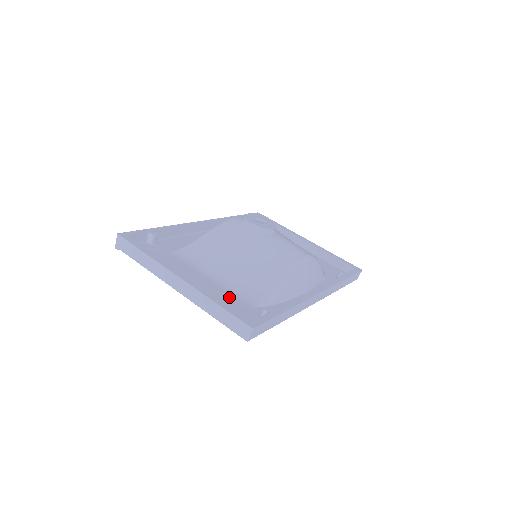
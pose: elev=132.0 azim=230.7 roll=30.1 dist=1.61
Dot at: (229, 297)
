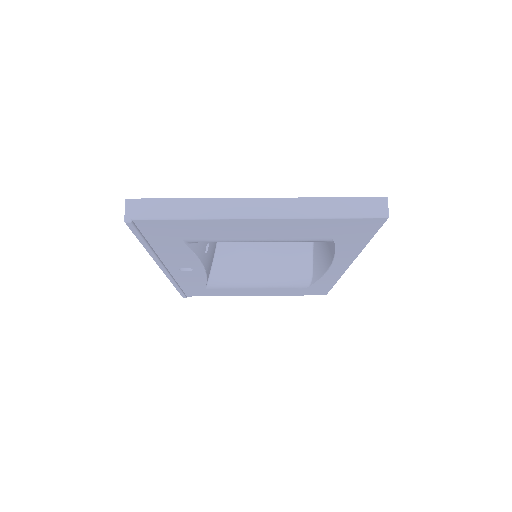
Dot at: occluded
